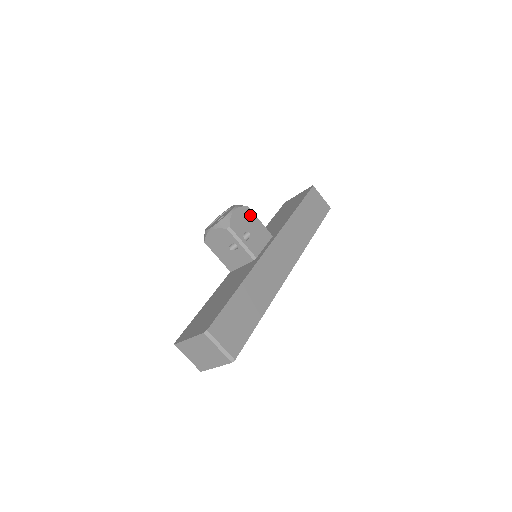
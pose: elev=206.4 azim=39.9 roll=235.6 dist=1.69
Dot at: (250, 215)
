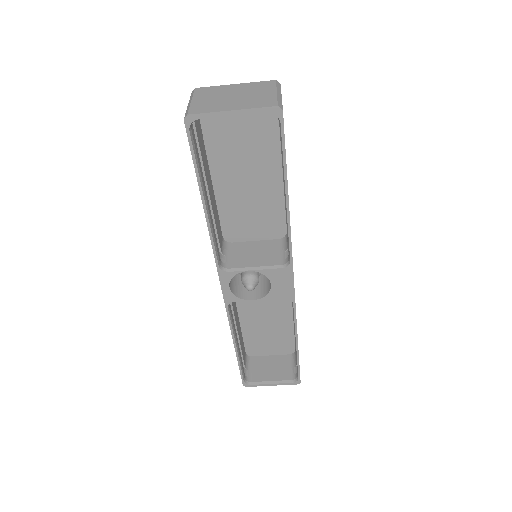
Dot at: occluded
